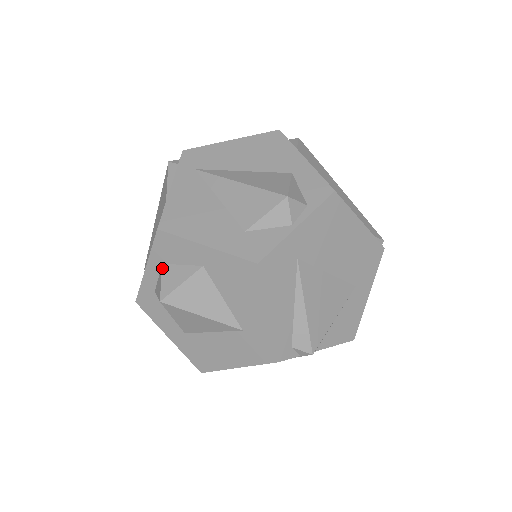
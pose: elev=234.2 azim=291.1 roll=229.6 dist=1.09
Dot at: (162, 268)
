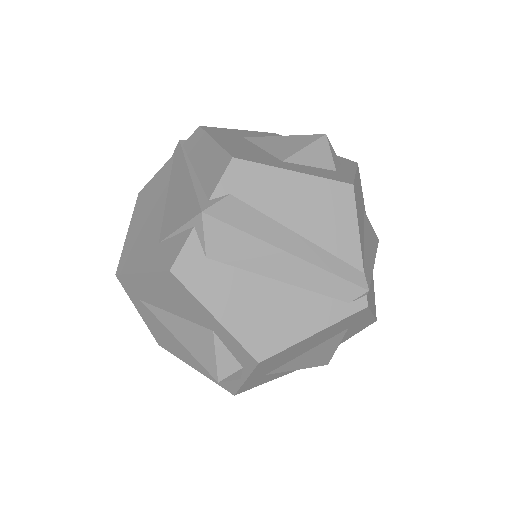
Dot at: occluded
